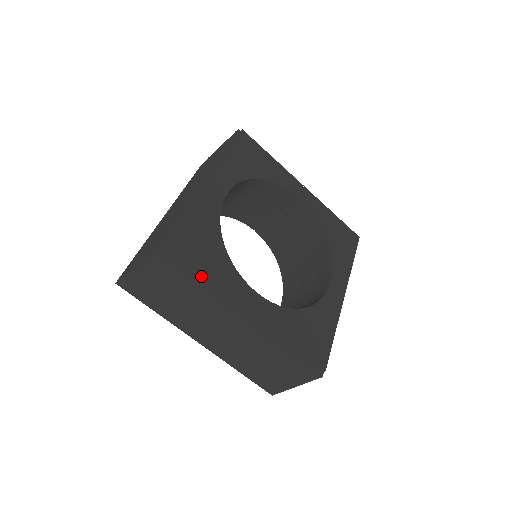
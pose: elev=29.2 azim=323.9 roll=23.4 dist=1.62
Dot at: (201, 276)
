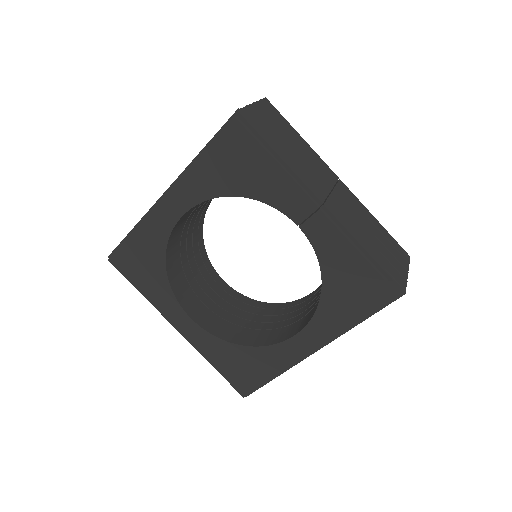
Dot at: (138, 290)
